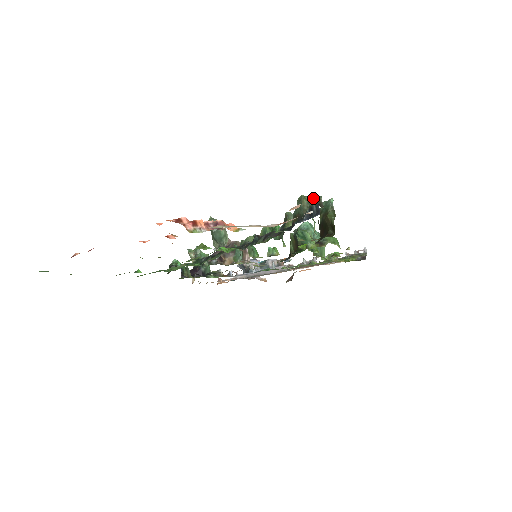
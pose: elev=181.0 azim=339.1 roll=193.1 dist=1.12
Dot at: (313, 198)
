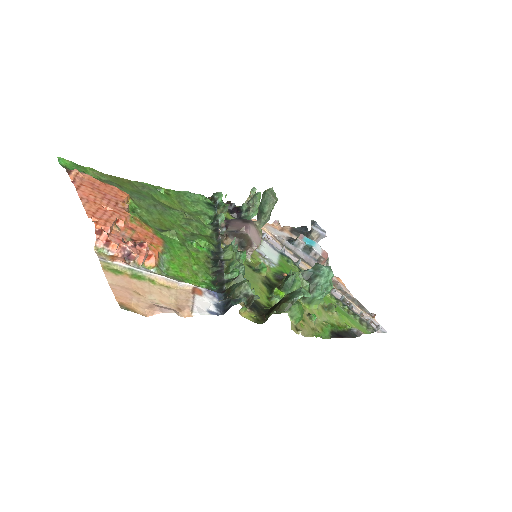
Dot at: occluded
